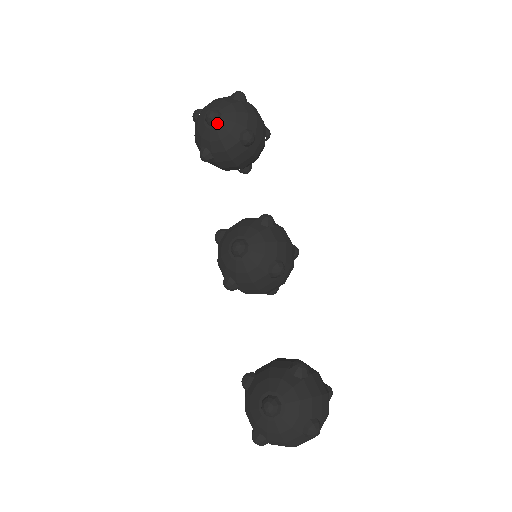
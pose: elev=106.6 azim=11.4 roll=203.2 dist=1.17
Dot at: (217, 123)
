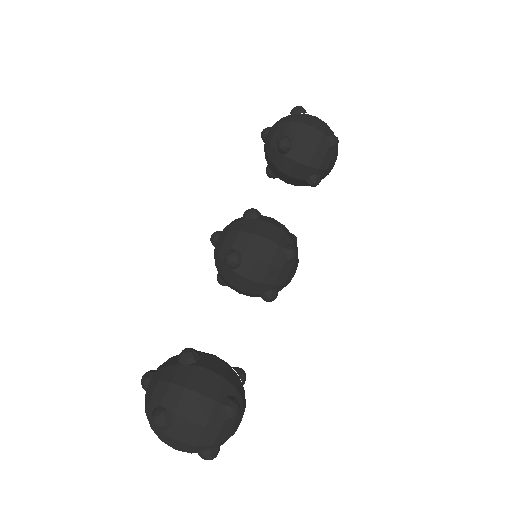
Dot at: (266, 138)
